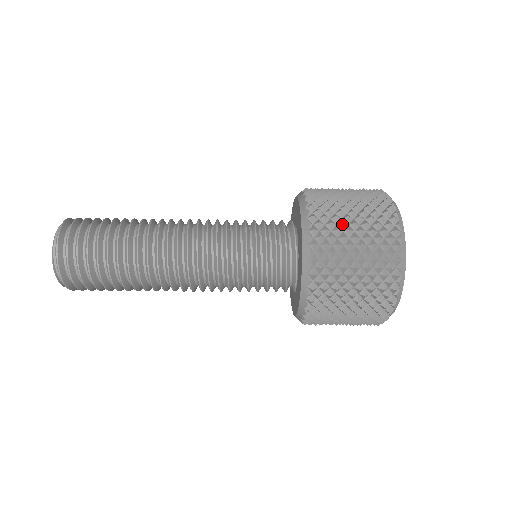
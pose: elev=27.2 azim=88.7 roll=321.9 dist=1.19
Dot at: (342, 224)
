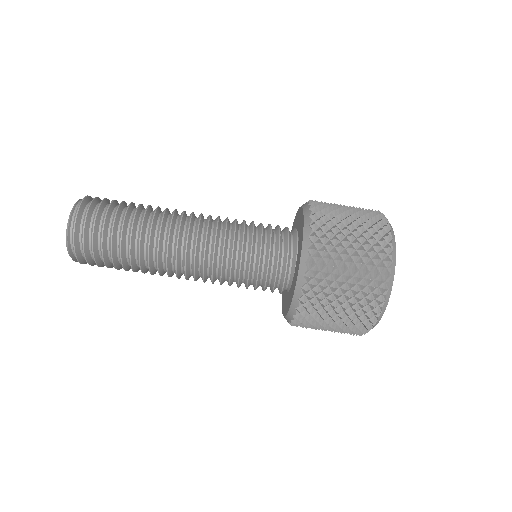
Dot at: occluded
